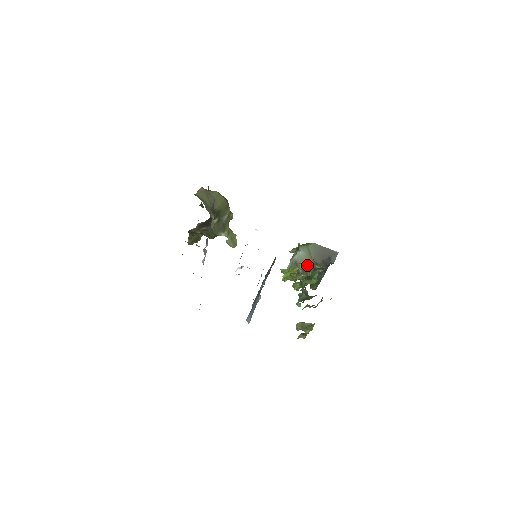
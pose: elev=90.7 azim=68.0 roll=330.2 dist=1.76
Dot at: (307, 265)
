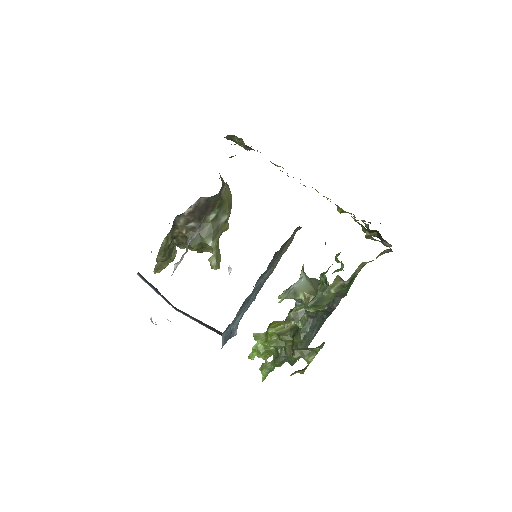
Dot at: (308, 296)
